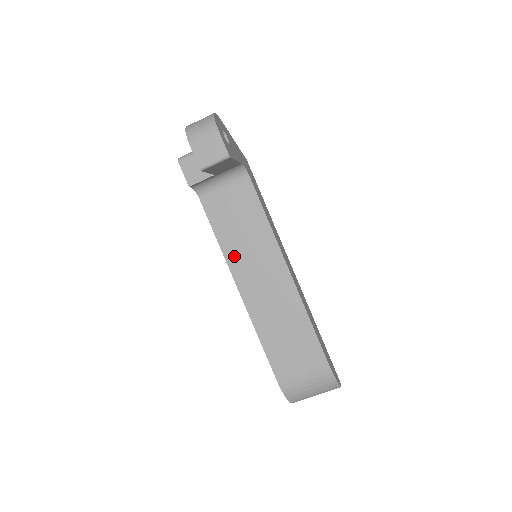
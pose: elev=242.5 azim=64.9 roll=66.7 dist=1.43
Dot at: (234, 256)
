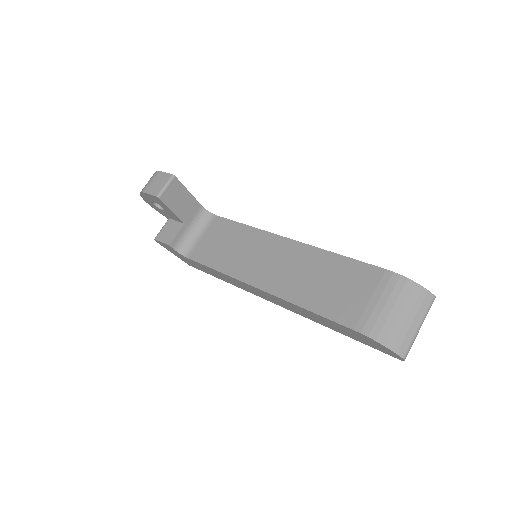
Dot at: (236, 268)
